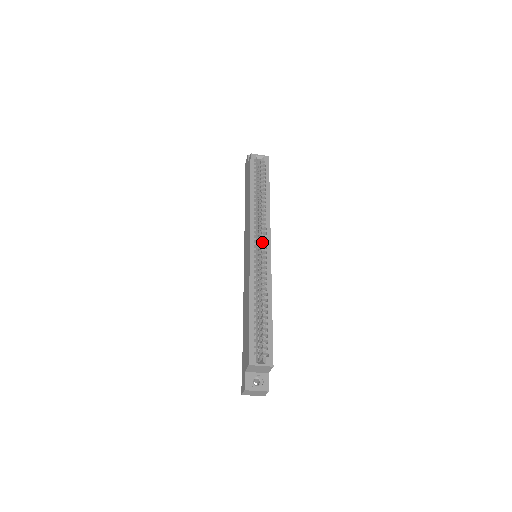
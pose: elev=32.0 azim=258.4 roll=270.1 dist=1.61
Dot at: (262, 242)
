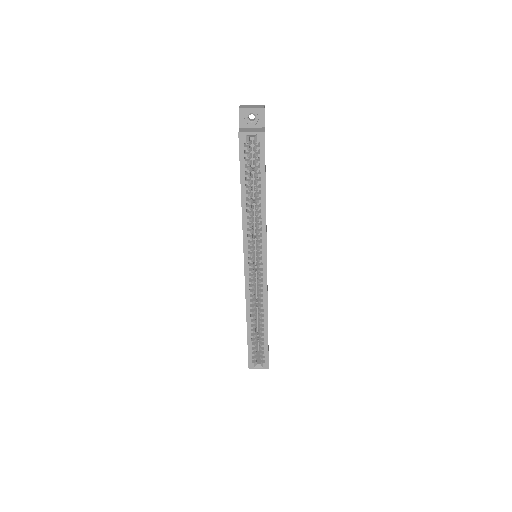
Dot at: (258, 260)
